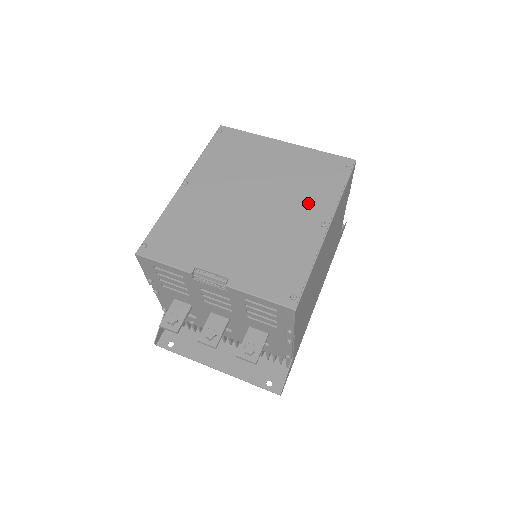
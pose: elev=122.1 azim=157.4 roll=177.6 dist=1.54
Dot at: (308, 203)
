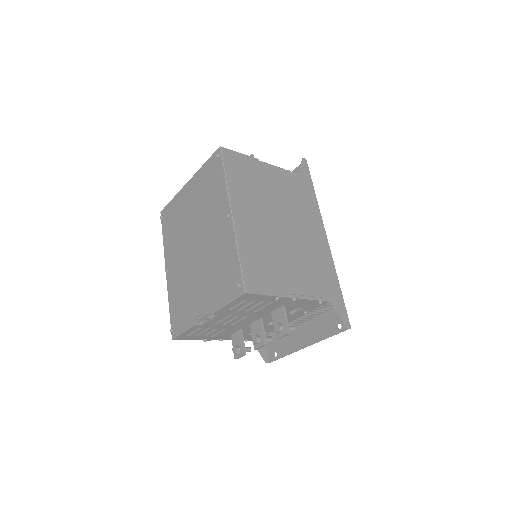
Dot at: (215, 211)
